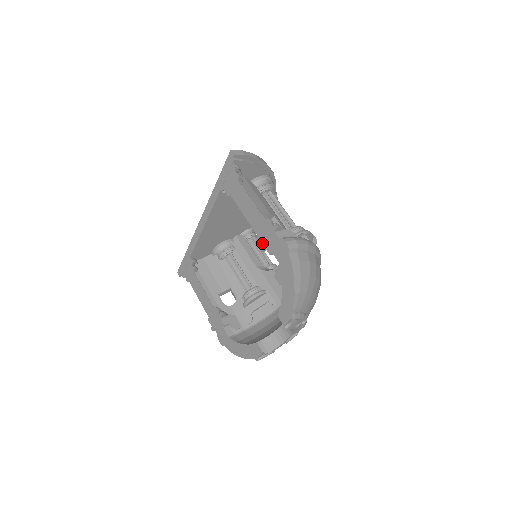
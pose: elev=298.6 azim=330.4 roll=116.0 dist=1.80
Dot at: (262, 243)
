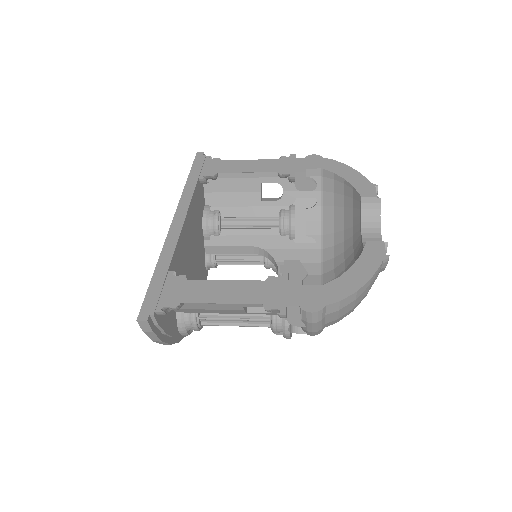
Dot at: (289, 171)
